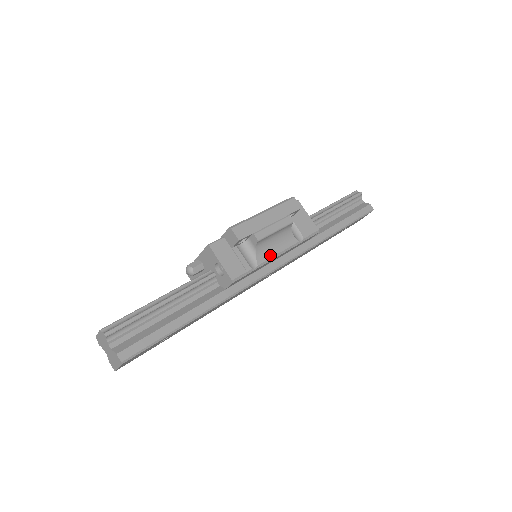
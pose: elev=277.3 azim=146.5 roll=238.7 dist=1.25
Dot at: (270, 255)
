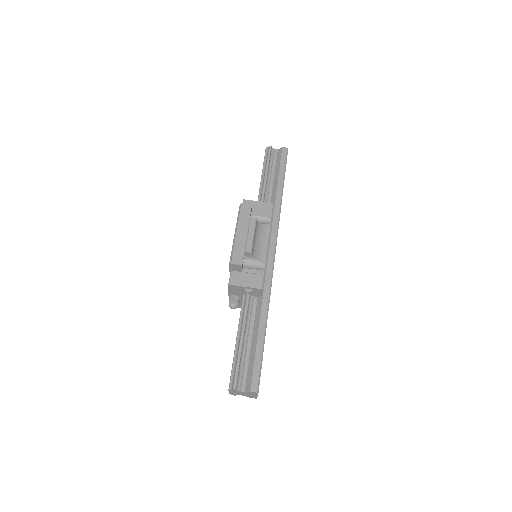
Dot at: (265, 251)
